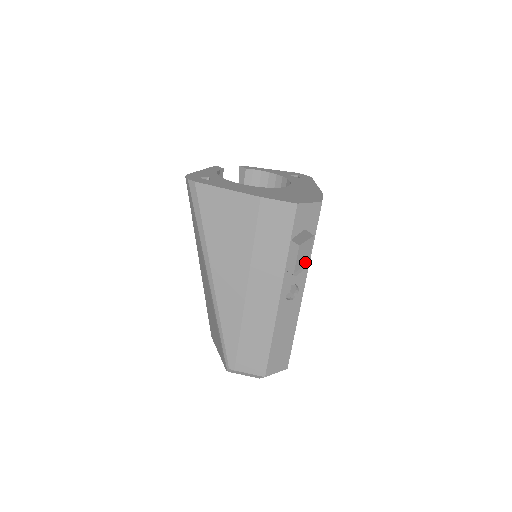
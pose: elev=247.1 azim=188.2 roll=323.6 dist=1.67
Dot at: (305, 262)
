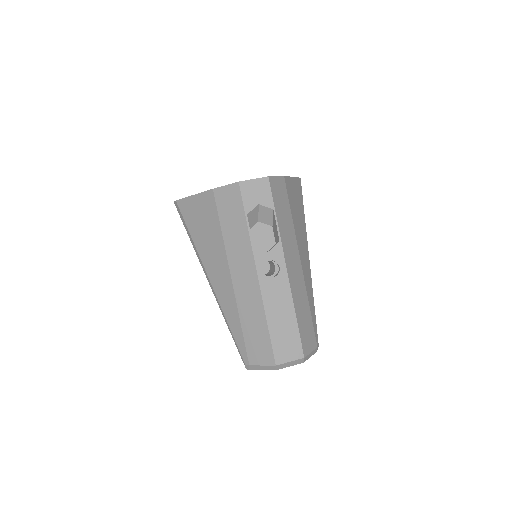
Dot at: (278, 238)
